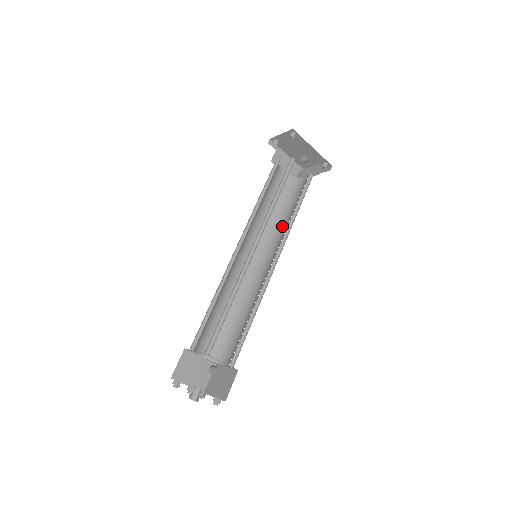
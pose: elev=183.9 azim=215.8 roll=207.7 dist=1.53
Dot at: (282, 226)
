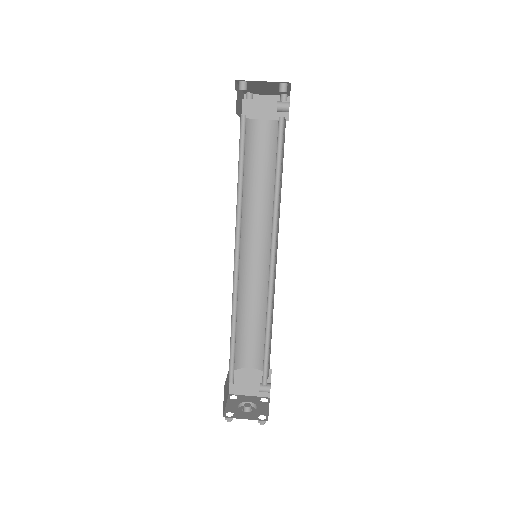
Dot at: (256, 198)
